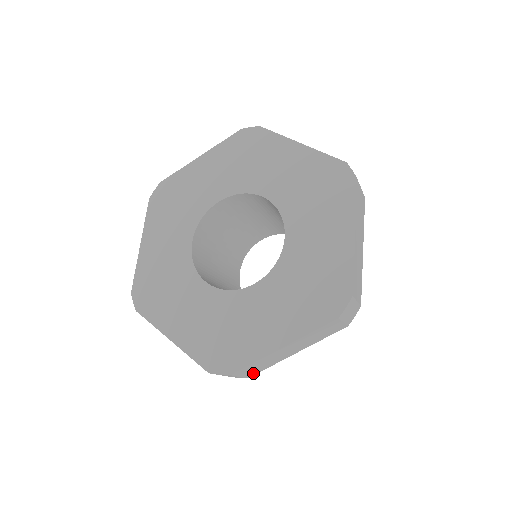
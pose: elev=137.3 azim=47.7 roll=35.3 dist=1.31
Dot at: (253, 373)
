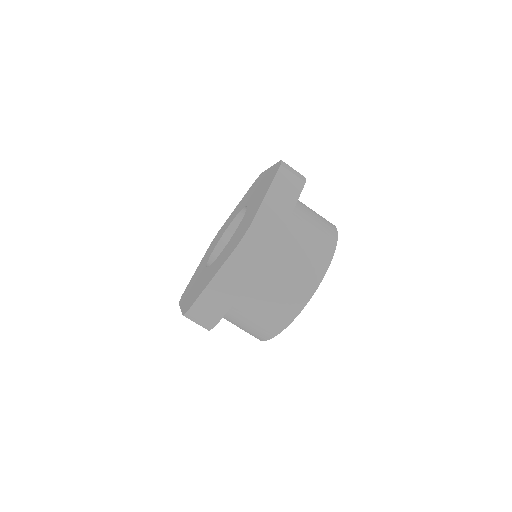
Dot at: (215, 318)
